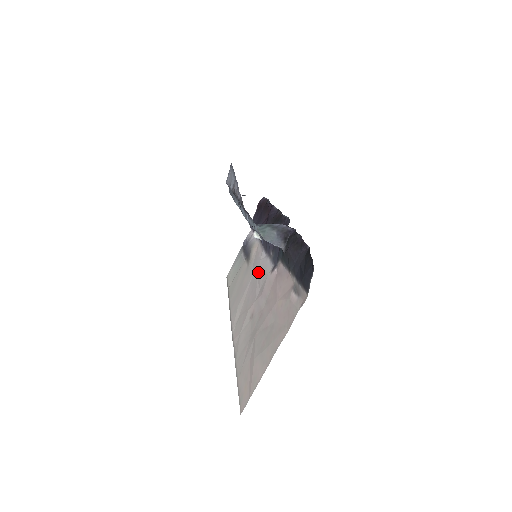
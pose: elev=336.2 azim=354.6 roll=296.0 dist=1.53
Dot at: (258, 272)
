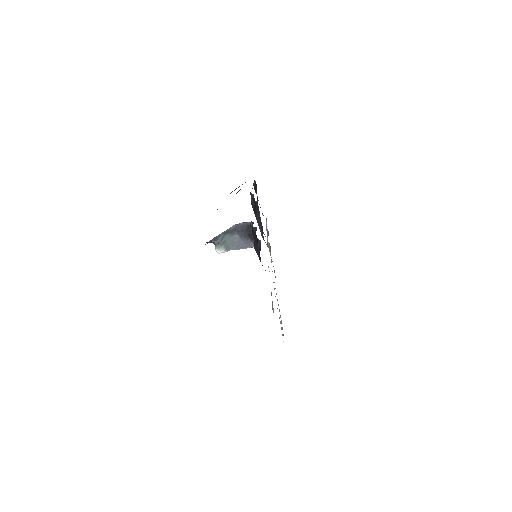
Dot at: occluded
